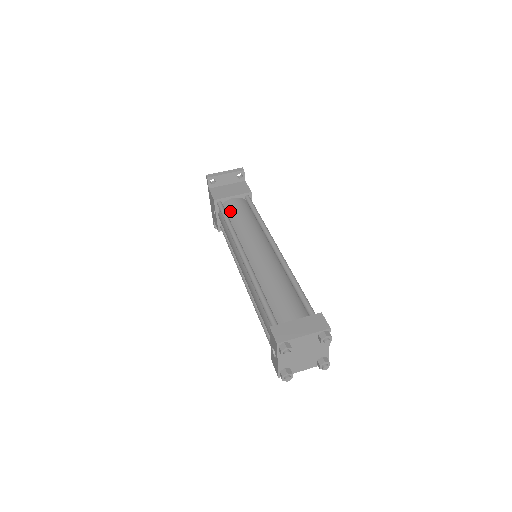
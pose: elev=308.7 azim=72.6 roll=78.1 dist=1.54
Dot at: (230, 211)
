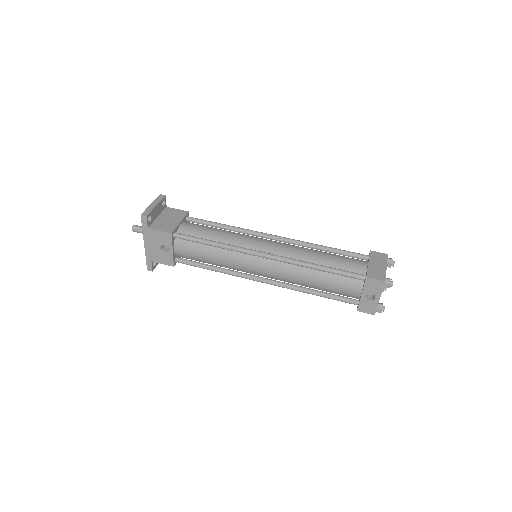
Dot at: (196, 234)
